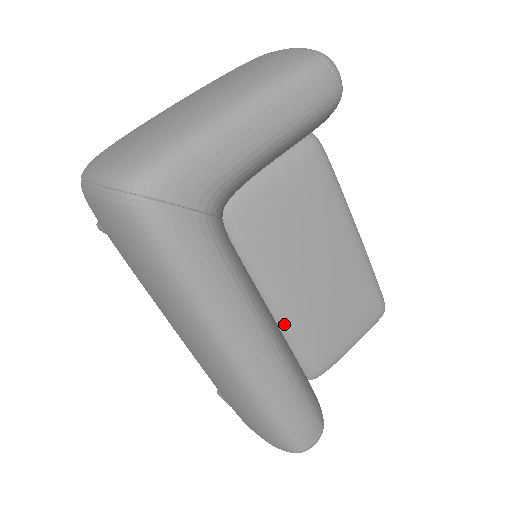
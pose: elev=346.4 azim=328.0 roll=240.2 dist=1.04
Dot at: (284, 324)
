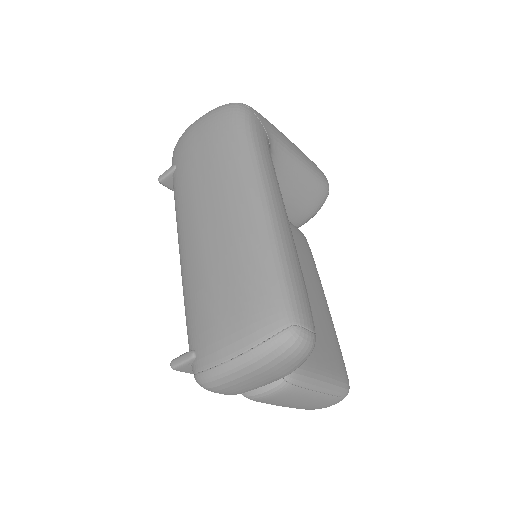
Dot at: occluded
